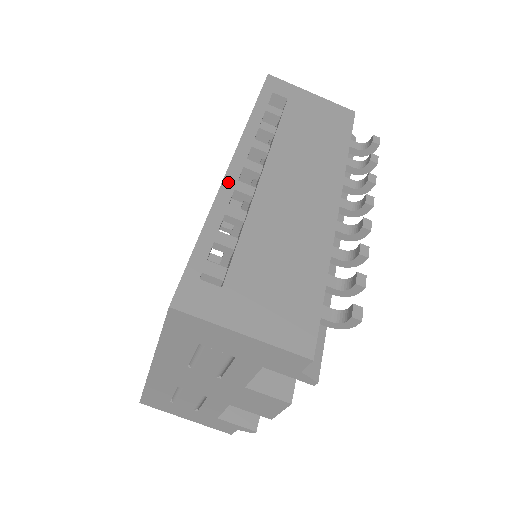
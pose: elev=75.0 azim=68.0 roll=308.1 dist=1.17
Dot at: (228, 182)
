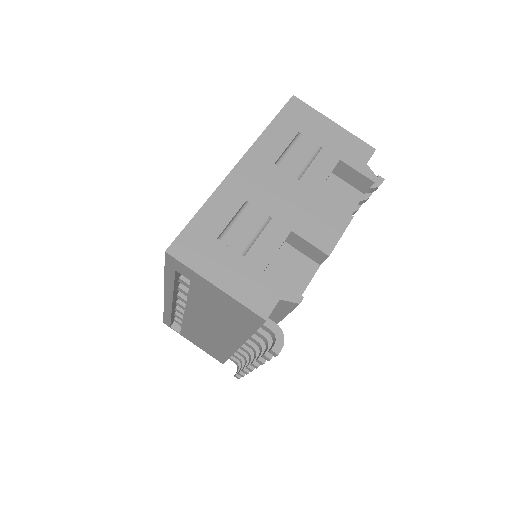
Dot at: occluded
